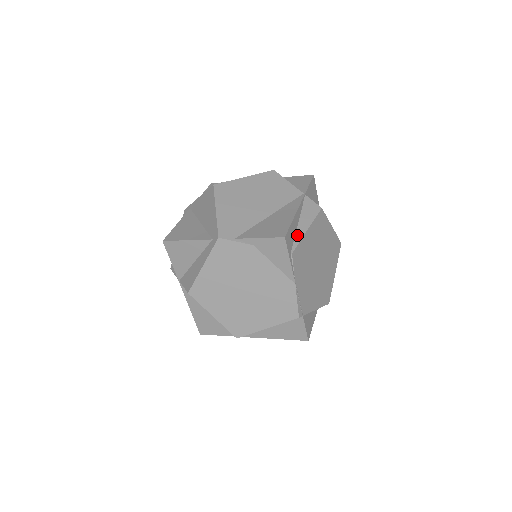
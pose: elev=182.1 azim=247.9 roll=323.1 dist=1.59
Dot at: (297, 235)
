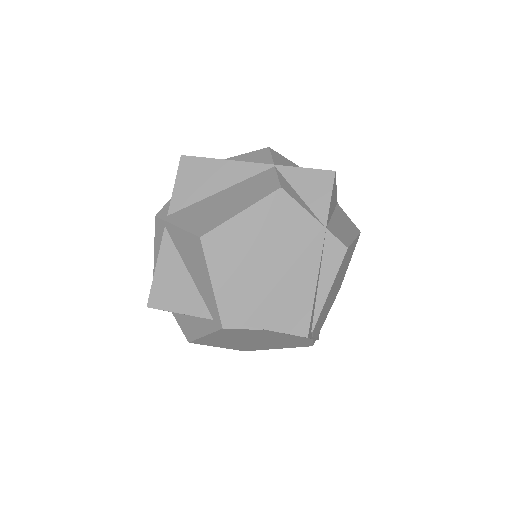
Dot at: (318, 302)
